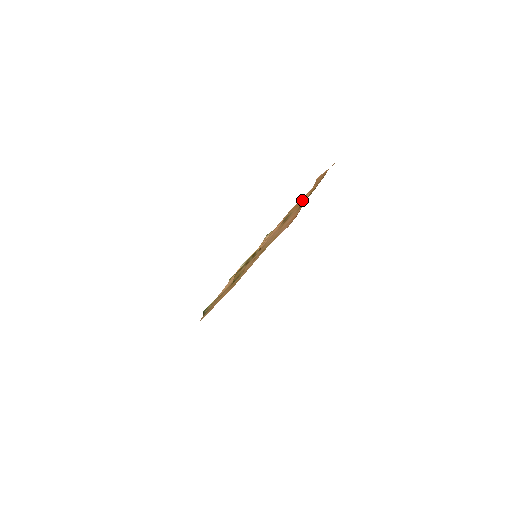
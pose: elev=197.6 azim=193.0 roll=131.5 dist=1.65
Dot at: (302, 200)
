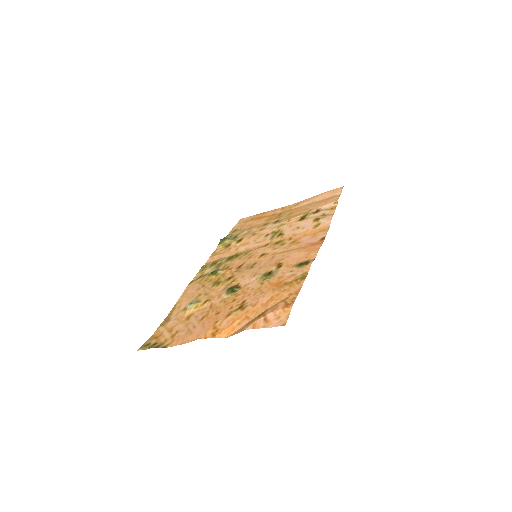
Dot at: (224, 333)
